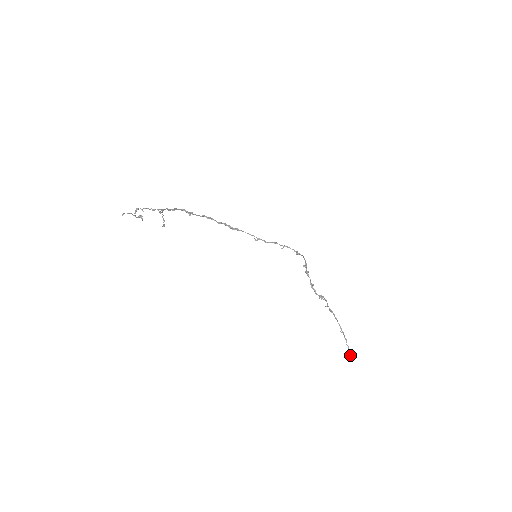
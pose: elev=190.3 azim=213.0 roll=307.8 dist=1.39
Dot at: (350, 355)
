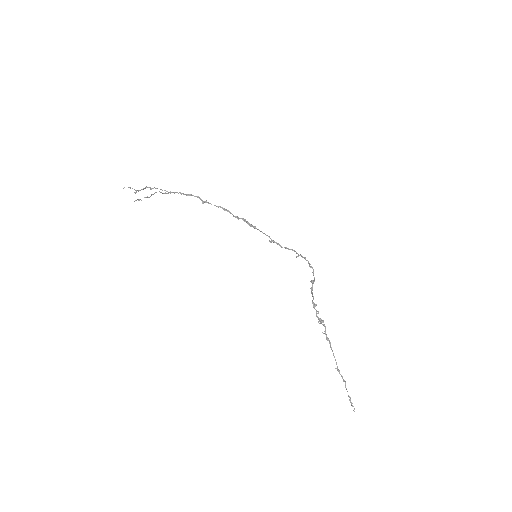
Dot at: (351, 404)
